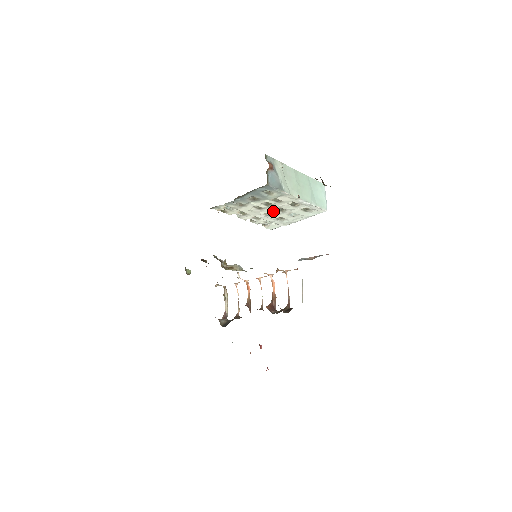
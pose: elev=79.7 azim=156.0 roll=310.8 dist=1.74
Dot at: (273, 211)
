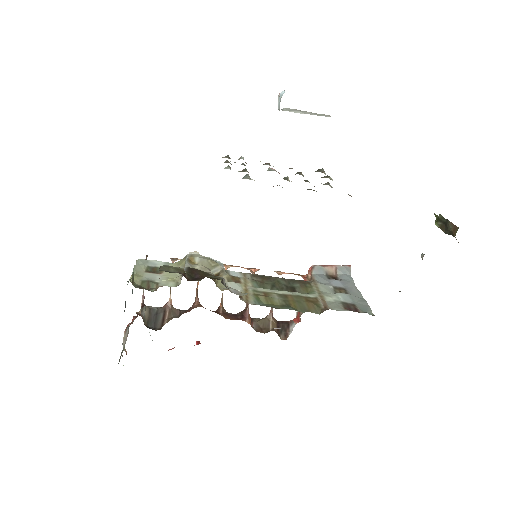
Dot at: occluded
